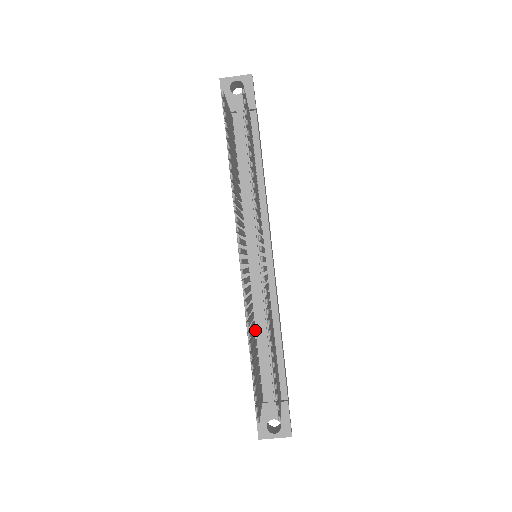
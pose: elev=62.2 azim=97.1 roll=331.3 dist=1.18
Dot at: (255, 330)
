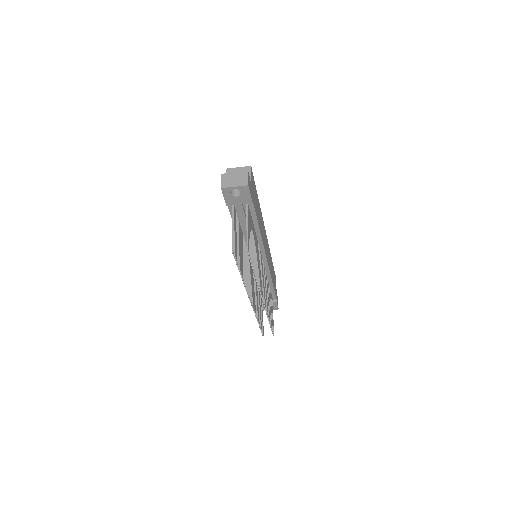
Dot at: occluded
